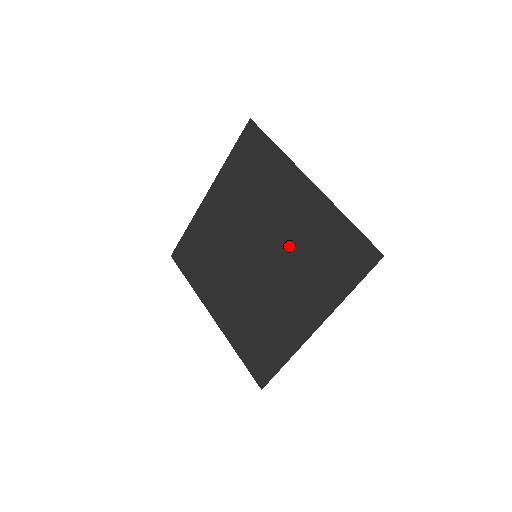
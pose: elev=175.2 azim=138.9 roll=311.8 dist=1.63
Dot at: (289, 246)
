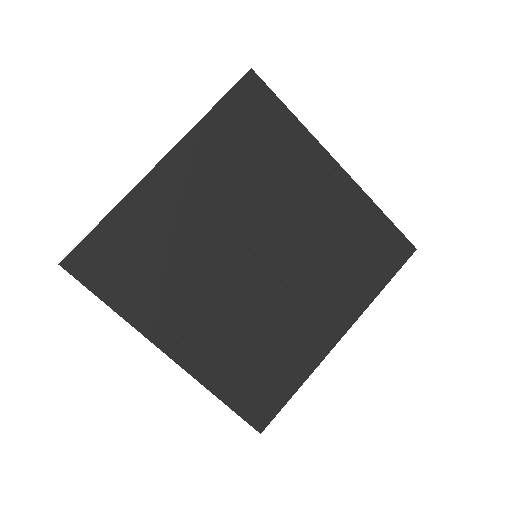
Dot at: (309, 242)
